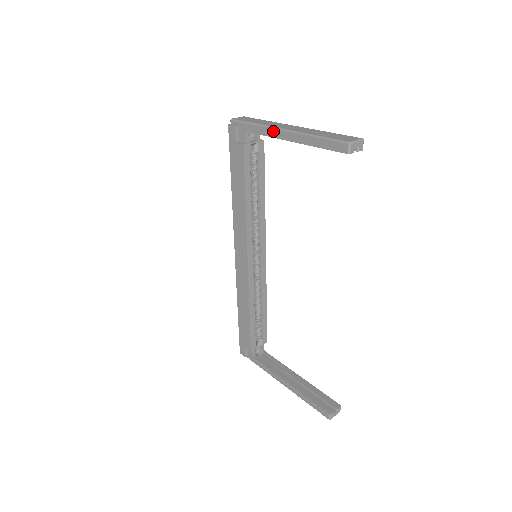
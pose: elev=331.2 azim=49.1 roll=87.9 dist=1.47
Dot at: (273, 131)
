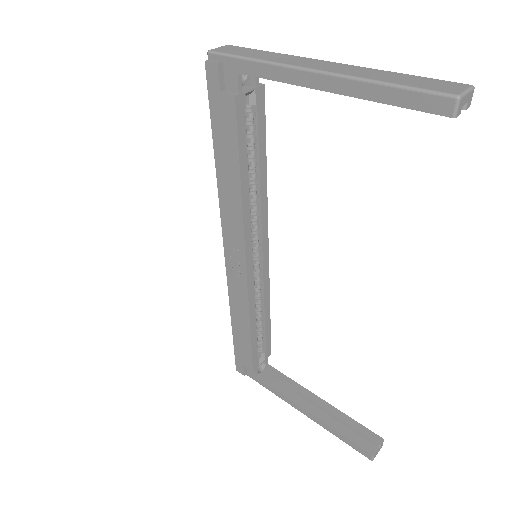
Dot at: (292, 73)
